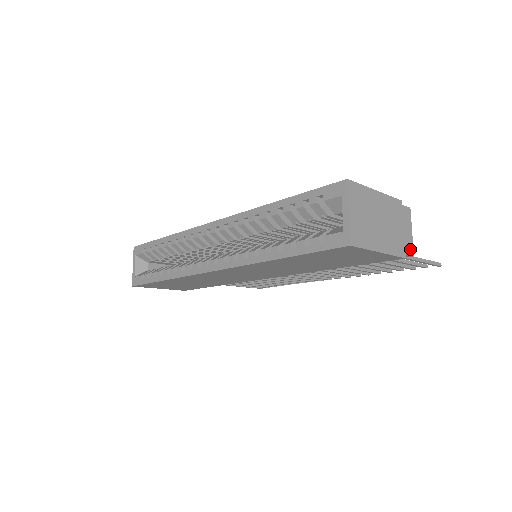
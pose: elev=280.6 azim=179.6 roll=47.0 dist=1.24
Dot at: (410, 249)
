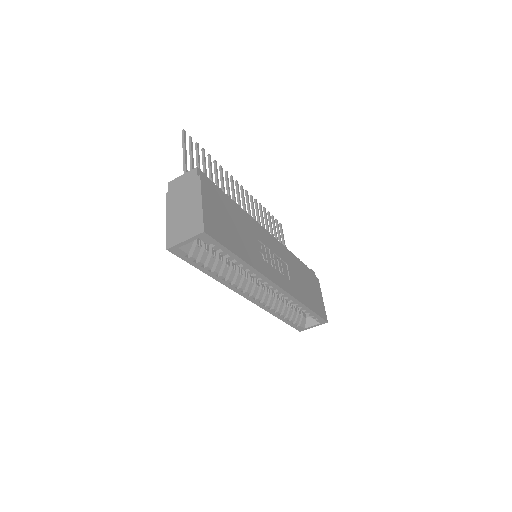
Dot at: occluded
